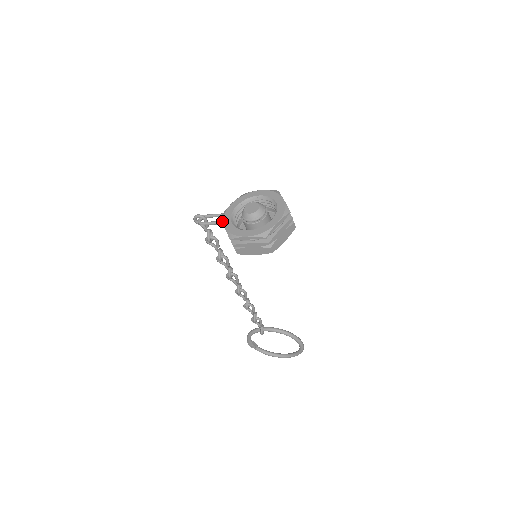
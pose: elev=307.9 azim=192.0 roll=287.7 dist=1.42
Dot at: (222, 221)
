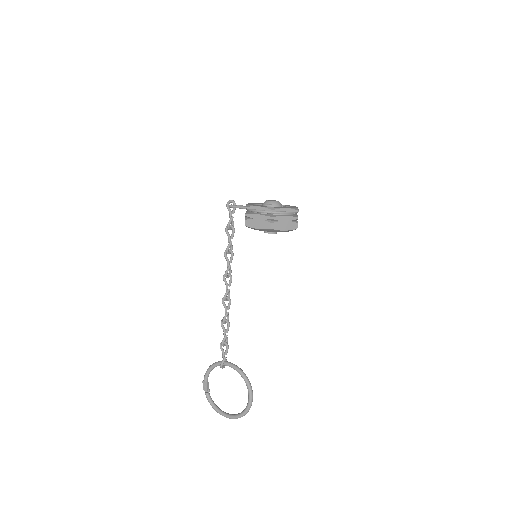
Dot at: occluded
